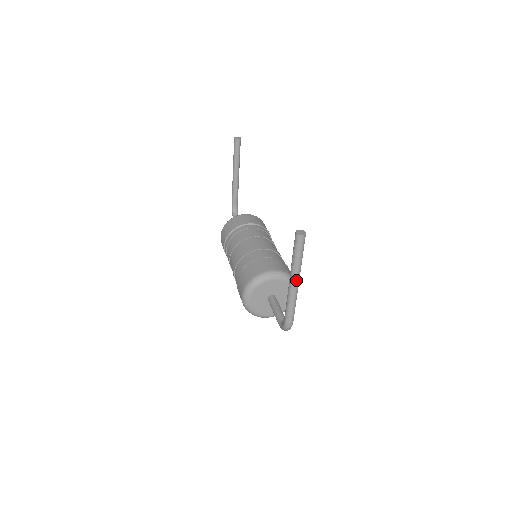
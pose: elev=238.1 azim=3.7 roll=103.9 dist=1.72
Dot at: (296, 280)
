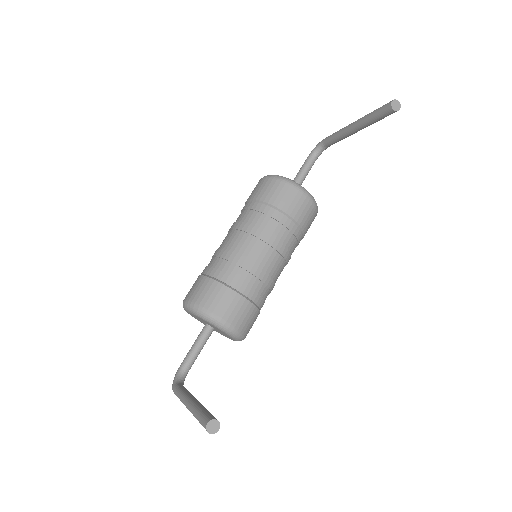
Dot at: occluded
